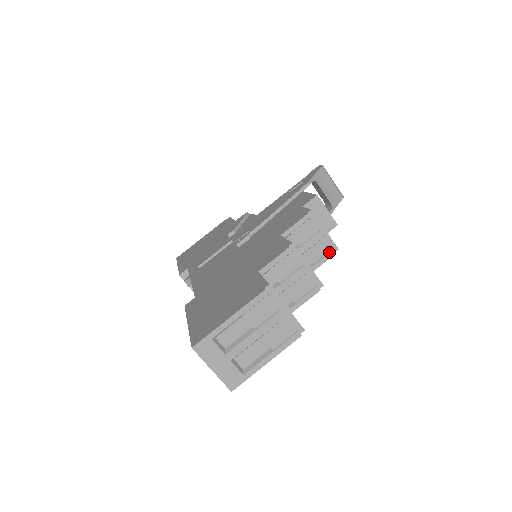
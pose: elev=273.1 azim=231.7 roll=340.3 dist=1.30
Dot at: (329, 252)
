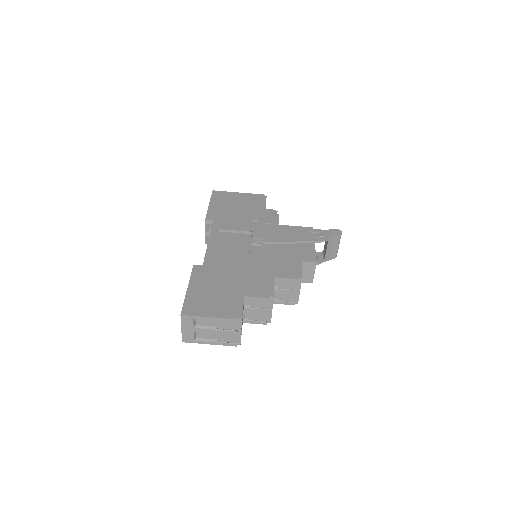
Dot at: (291, 302)
